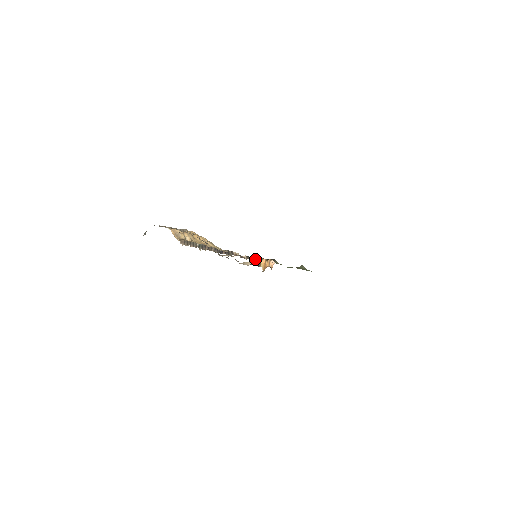
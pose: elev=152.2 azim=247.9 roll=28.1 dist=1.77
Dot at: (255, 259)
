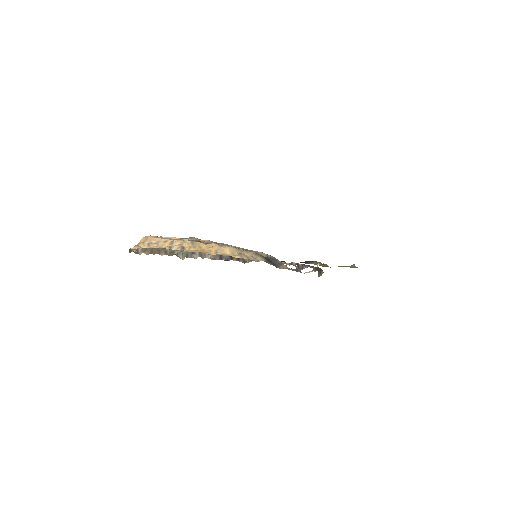
Dot at: (292, 263)
